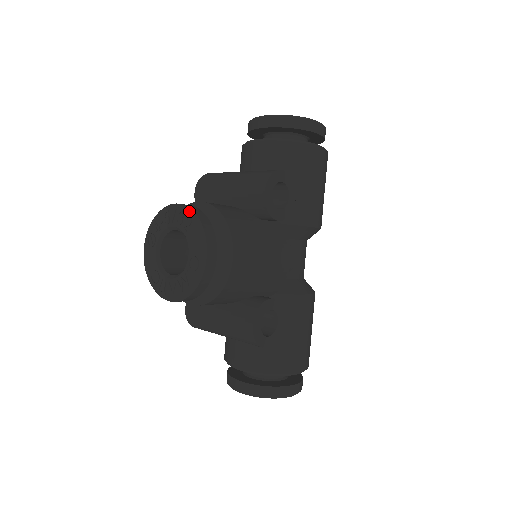
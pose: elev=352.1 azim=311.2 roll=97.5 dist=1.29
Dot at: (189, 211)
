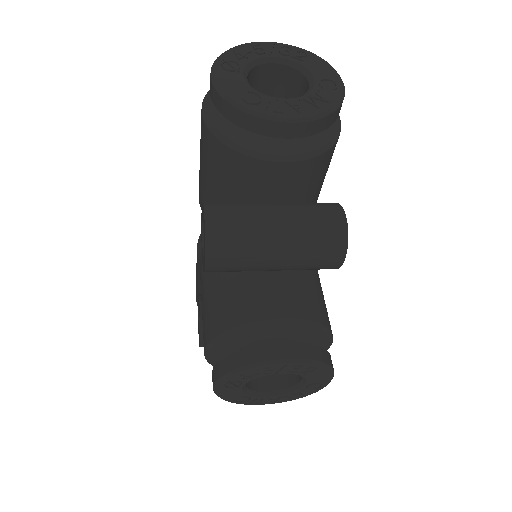
Dot at: (312, 364)
